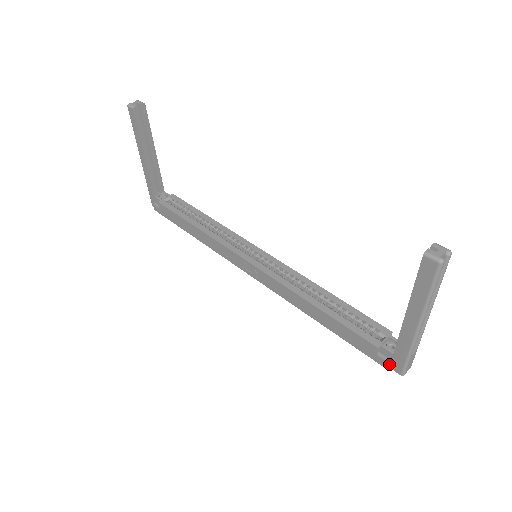
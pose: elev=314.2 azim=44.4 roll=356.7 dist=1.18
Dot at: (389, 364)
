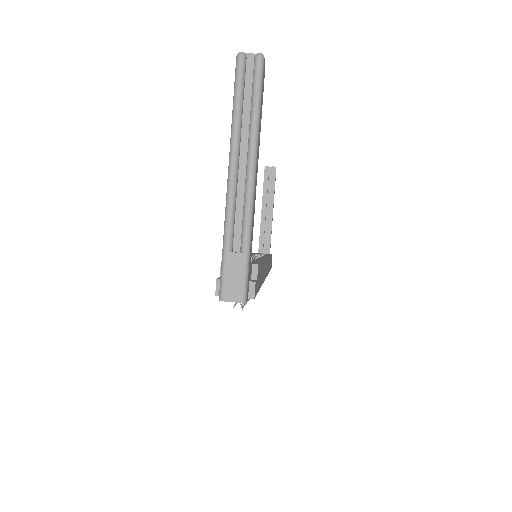
Dot at: (216, 280)
